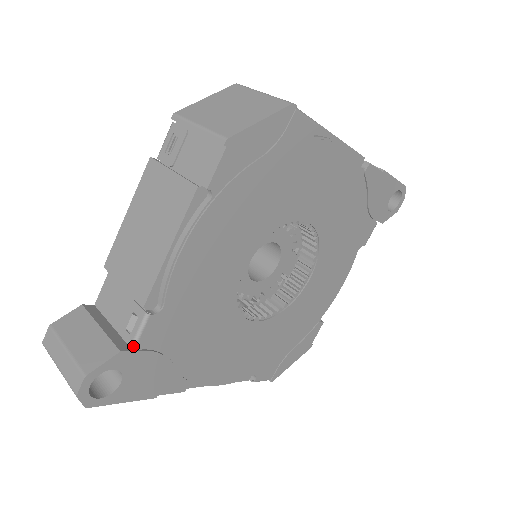
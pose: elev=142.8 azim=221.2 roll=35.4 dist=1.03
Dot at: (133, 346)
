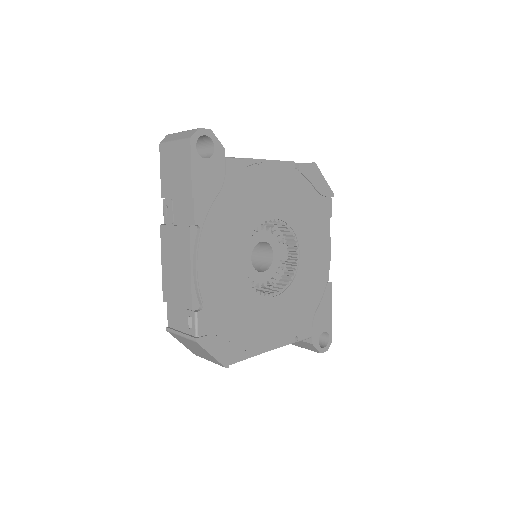
Dot at: (227, 157)
